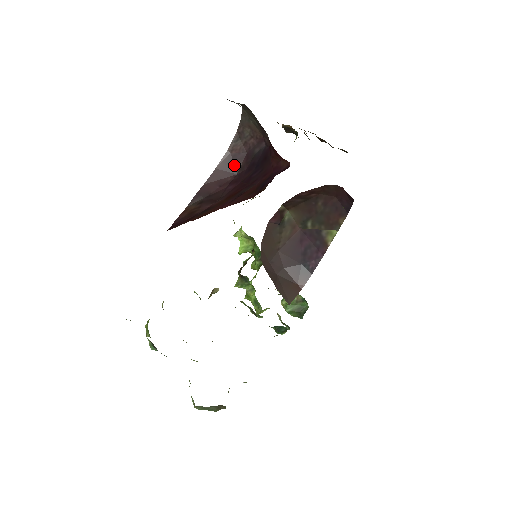
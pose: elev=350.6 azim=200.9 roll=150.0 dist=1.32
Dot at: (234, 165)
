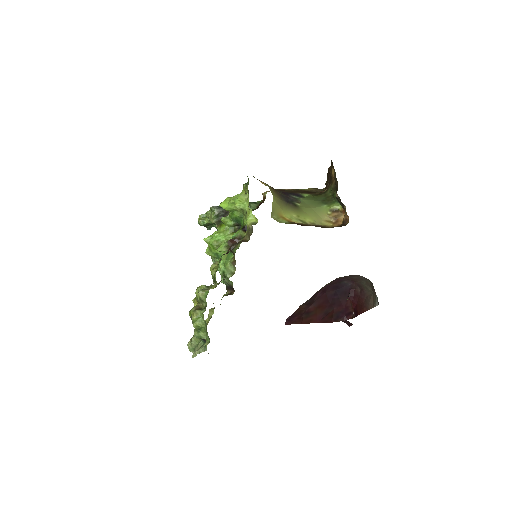
Dot at: (331, 282)
